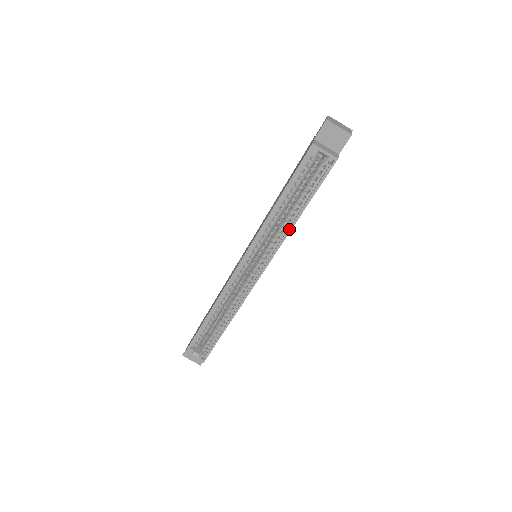
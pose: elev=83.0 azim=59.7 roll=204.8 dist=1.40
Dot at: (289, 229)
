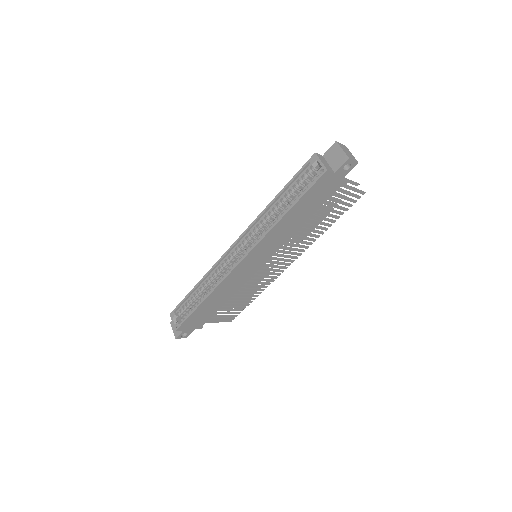
Dot at: (274, 223)
